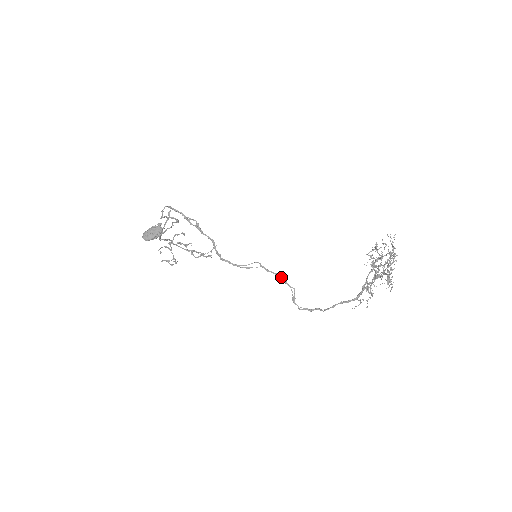
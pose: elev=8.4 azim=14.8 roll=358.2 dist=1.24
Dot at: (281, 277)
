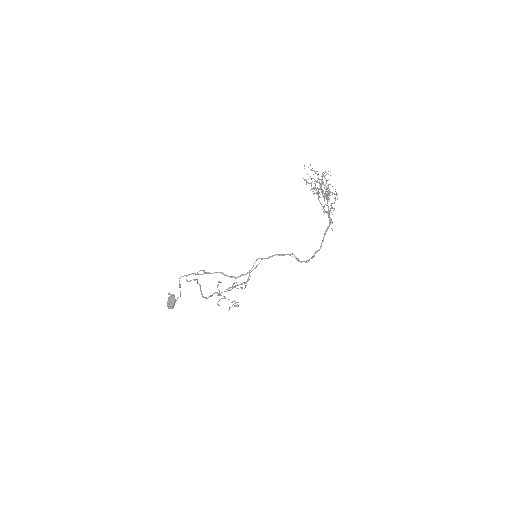
Dot at: (278, 254)
